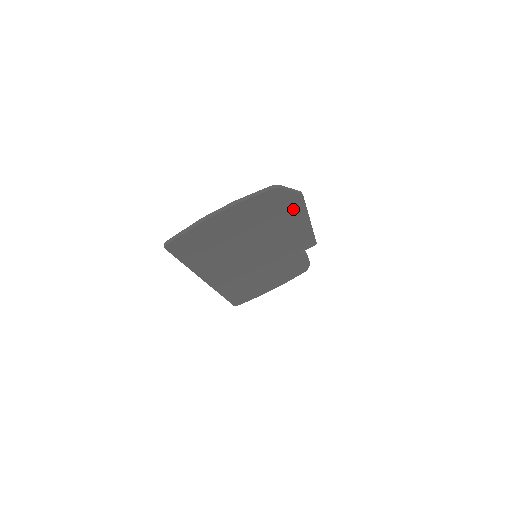
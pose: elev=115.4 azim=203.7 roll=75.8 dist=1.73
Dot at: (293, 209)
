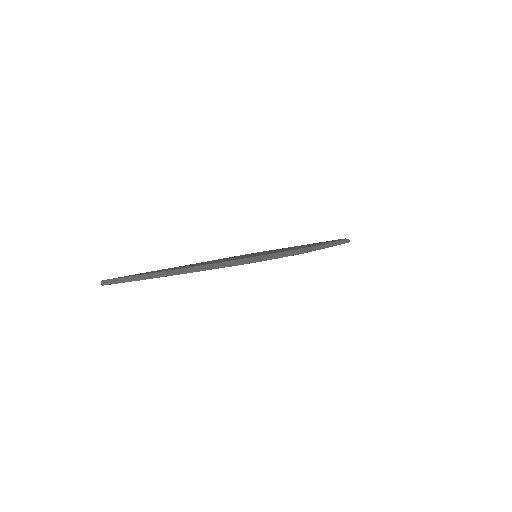
Dot at: occluded
